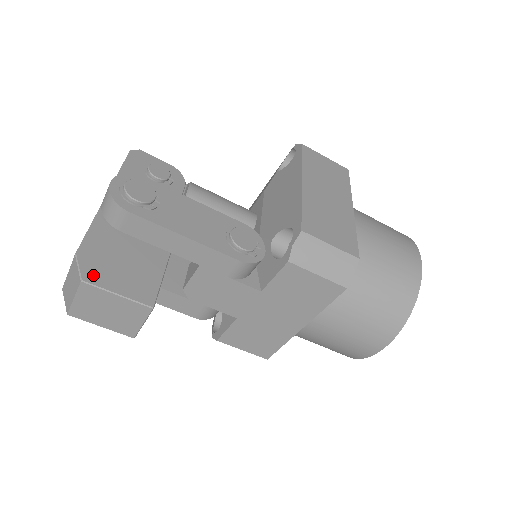
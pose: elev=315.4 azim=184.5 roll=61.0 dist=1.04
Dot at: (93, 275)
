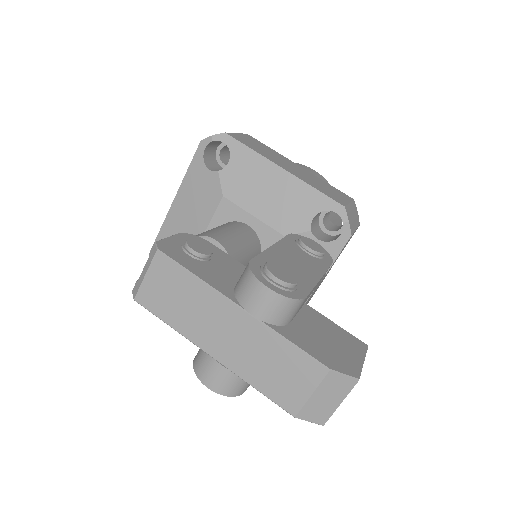
Dot at: (350, 368)
